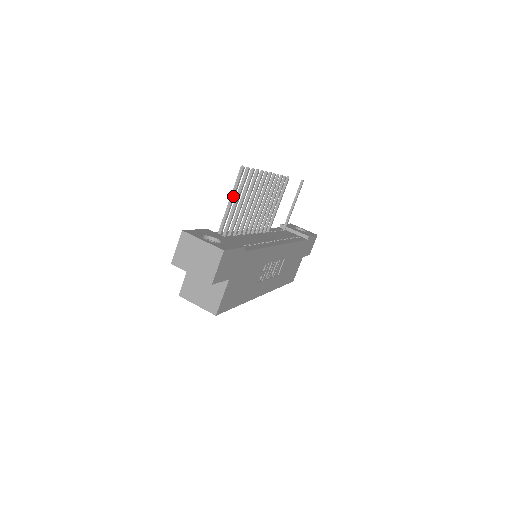
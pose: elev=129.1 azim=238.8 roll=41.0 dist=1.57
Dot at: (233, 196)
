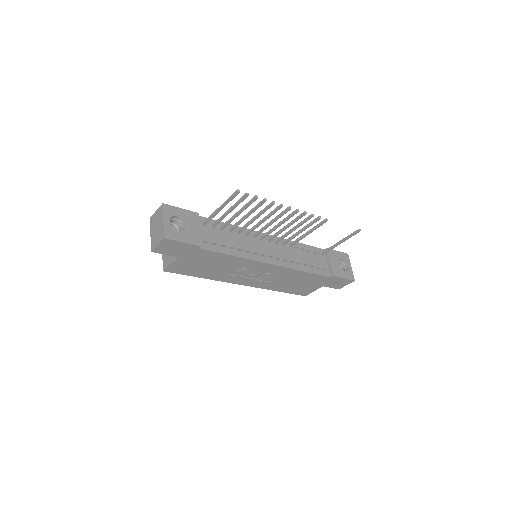
Dot at: (223, 205)
